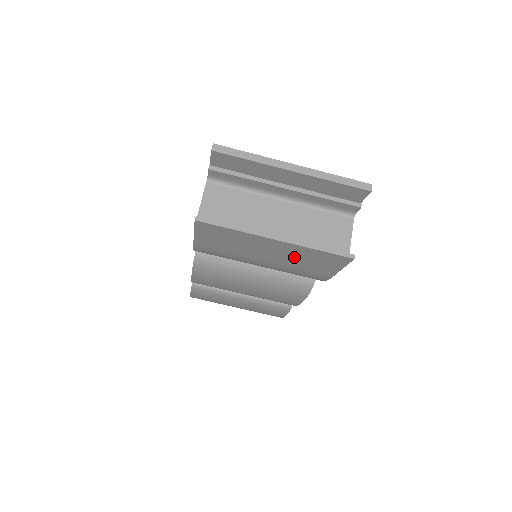
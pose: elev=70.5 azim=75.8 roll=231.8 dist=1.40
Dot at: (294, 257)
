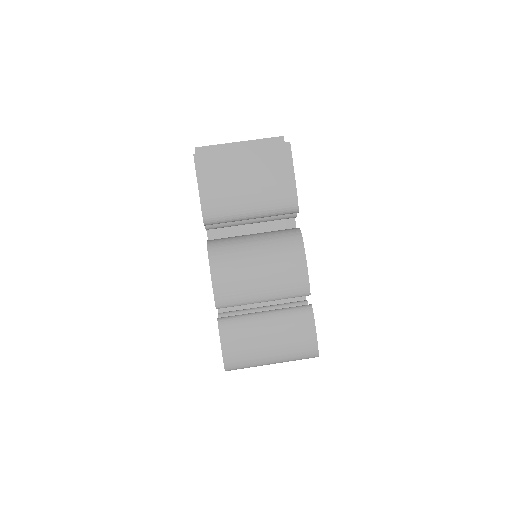
Dot at: (261, 167)
